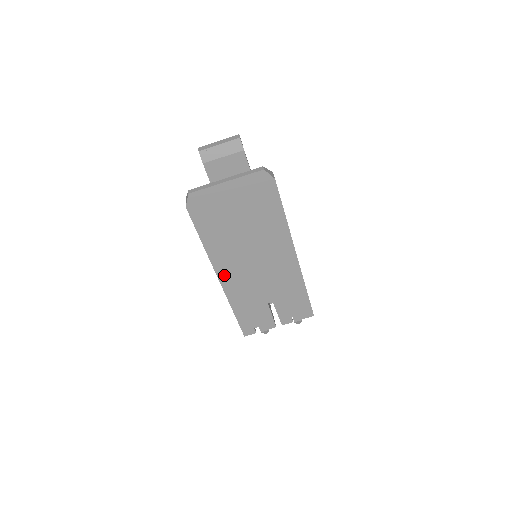
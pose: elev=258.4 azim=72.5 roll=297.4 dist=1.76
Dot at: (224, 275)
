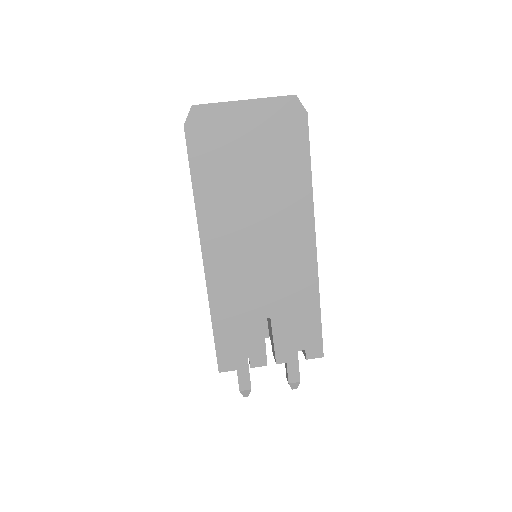
Dot at: (212, 252)
